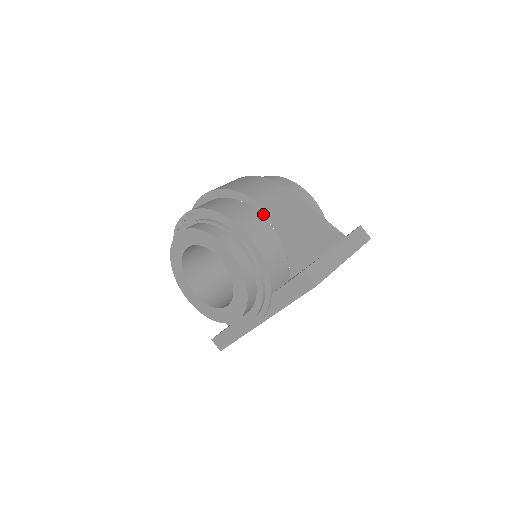
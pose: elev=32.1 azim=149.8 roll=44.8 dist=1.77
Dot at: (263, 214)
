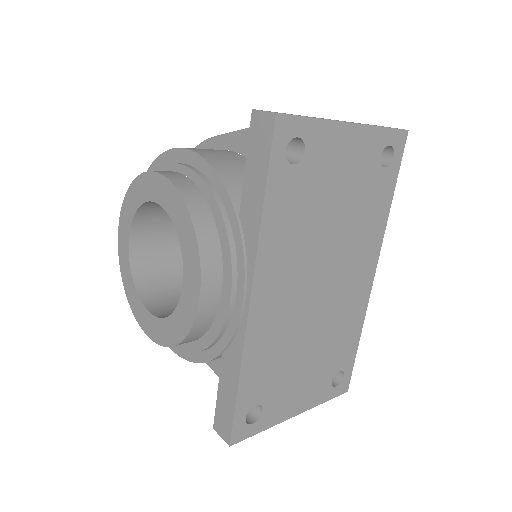
Dot at: (220, 147)
